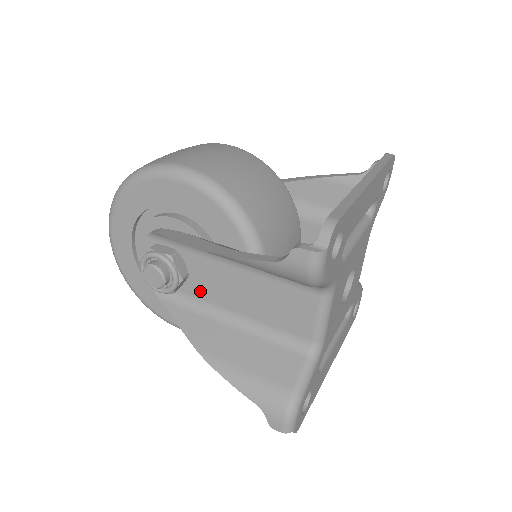
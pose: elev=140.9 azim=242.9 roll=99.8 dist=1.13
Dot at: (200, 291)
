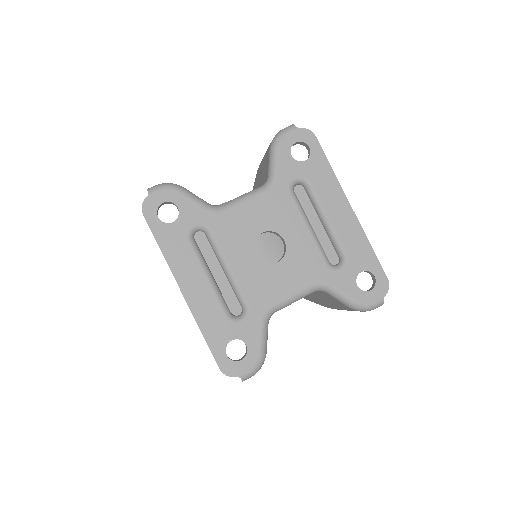
Dot at: occluded
